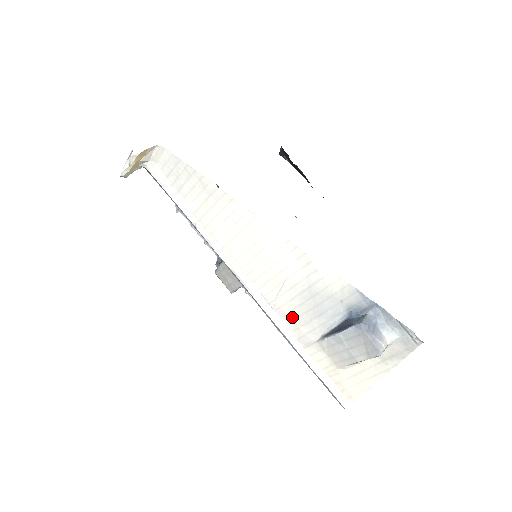
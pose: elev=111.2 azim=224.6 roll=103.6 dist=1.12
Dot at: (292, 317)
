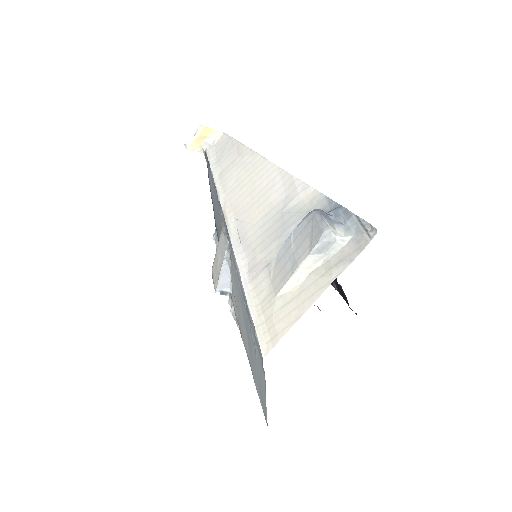
Dot at: (254, 246)
